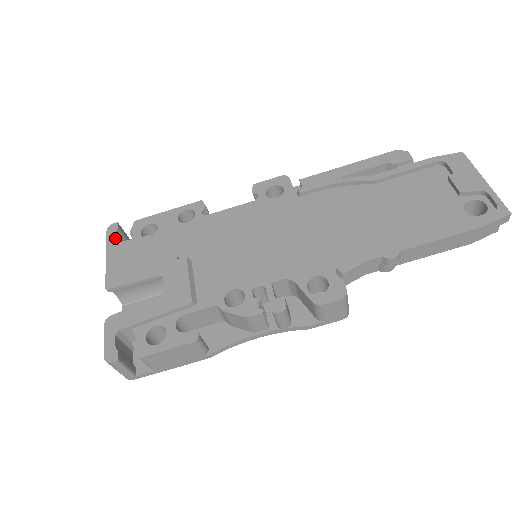
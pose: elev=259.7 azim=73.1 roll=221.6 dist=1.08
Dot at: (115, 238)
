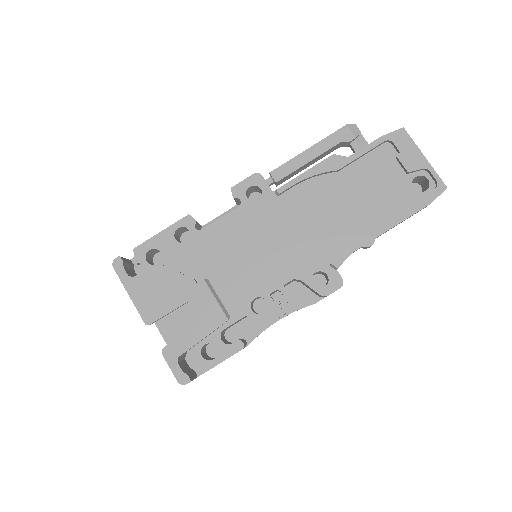
Dot at: (126, 274)
